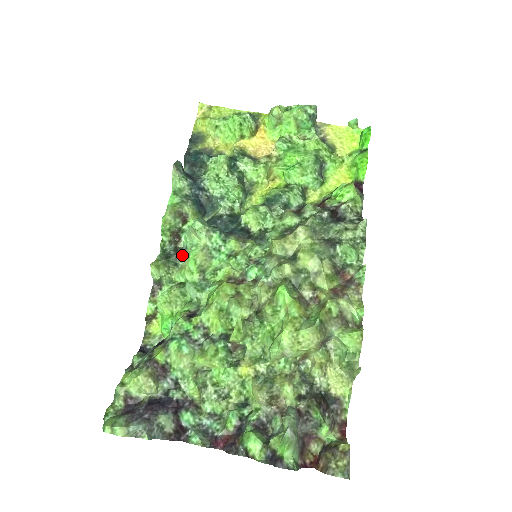
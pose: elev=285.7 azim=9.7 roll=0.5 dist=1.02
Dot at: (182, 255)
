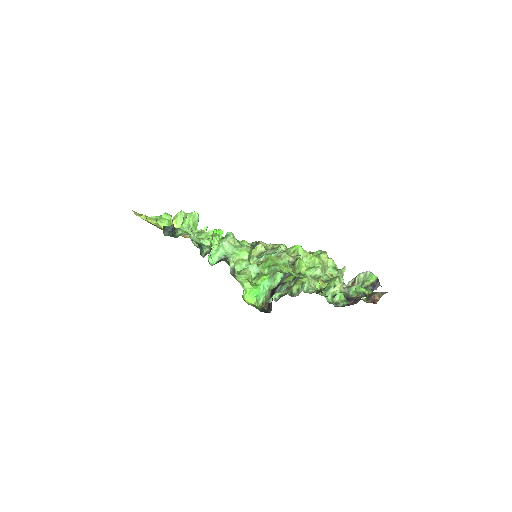
Dot at: (228, 258)
